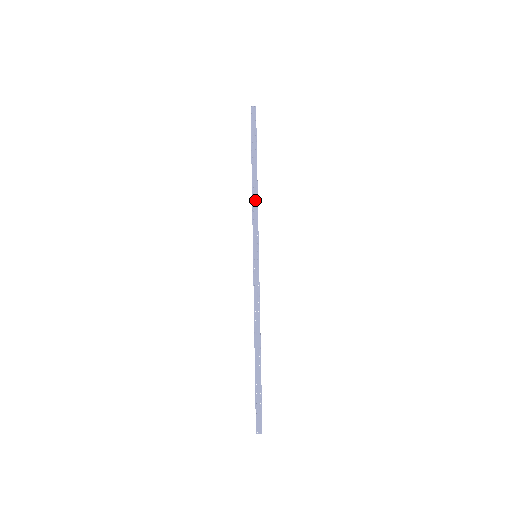
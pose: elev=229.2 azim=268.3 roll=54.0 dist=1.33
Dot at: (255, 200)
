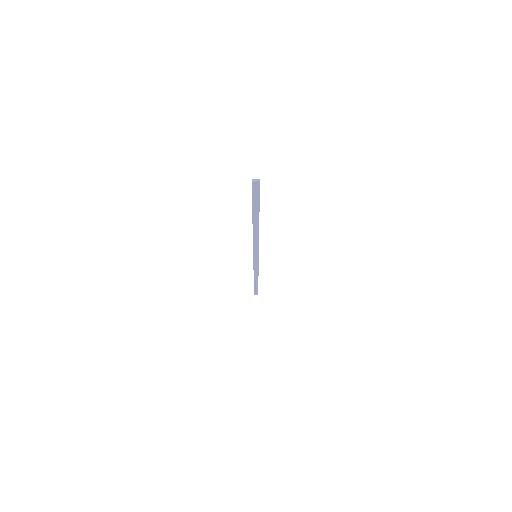
Dot at: (256, 271)
